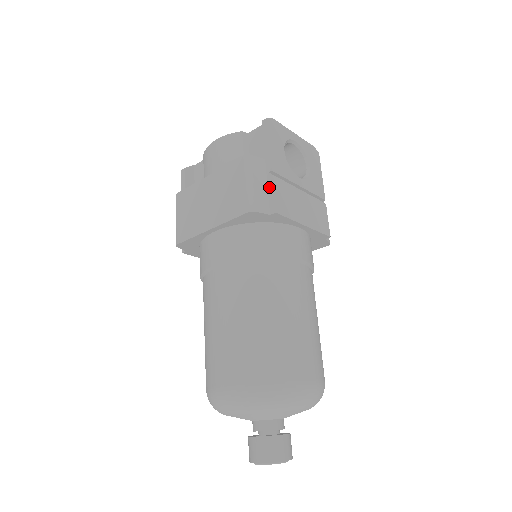
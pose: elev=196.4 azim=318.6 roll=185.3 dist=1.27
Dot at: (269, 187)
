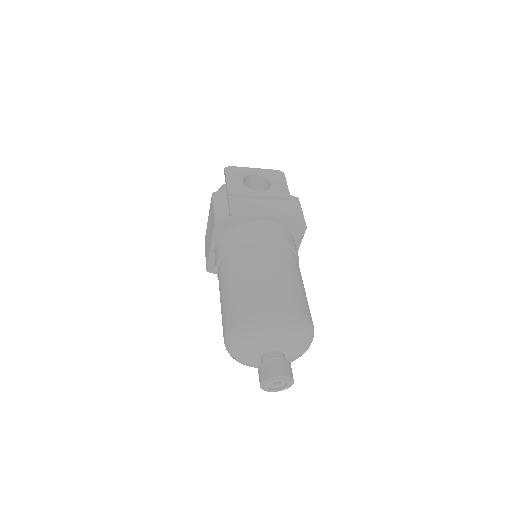
Dot at: (228, 204)
